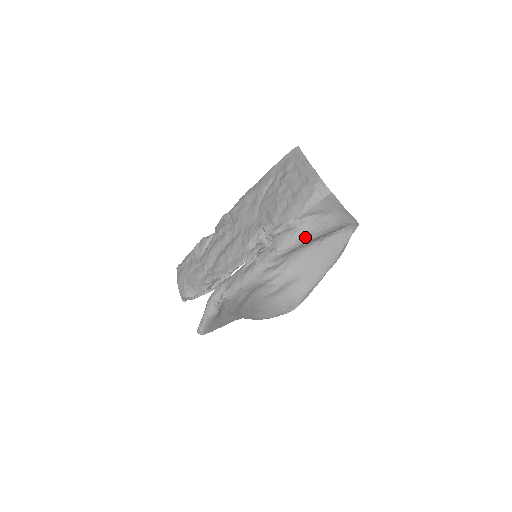
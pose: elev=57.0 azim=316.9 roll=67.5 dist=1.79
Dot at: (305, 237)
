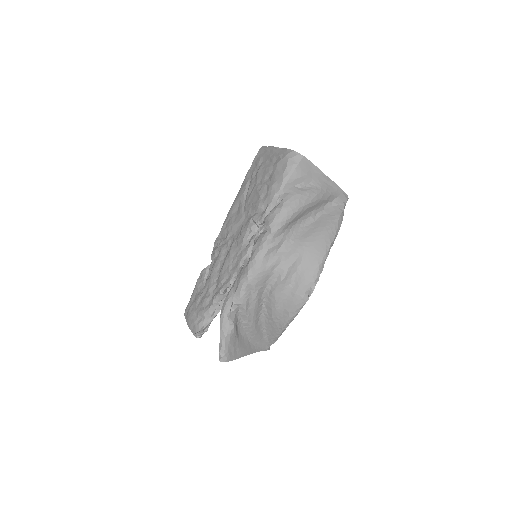
Dot at: (294, 206)
